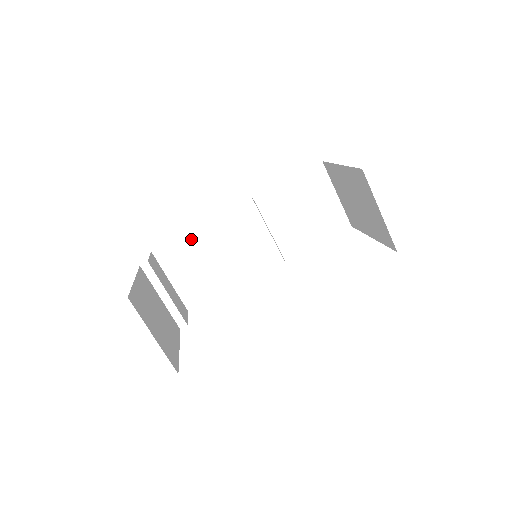
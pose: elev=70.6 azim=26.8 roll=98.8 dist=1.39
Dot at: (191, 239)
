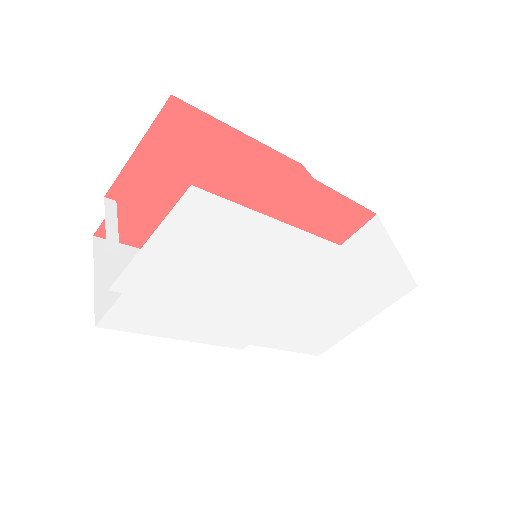
Dot at: occluded
